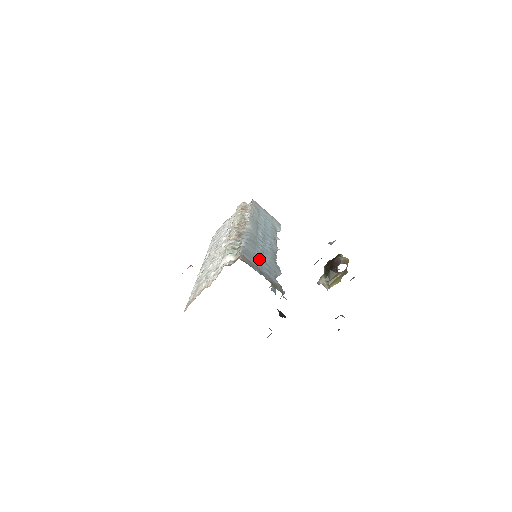
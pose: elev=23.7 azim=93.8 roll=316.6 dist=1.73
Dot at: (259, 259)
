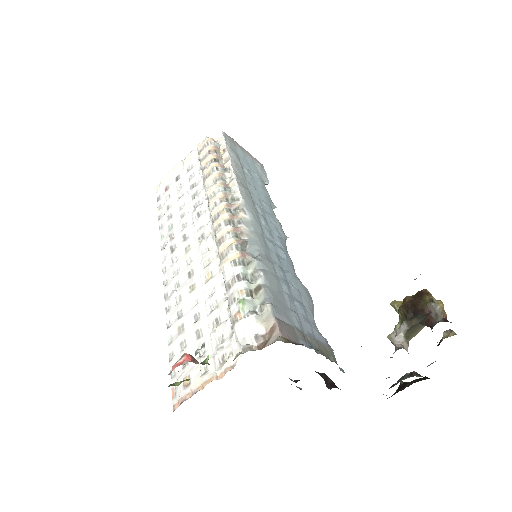
Dot at: (291, 302)
